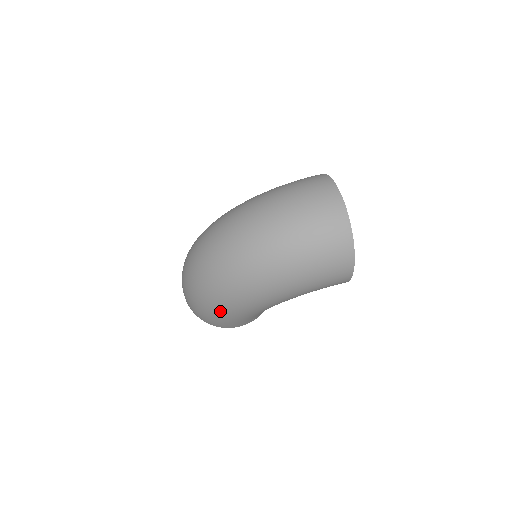
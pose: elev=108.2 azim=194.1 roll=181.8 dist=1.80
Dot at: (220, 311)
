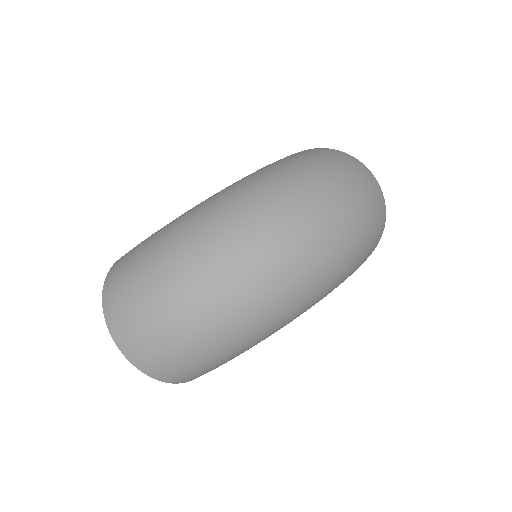
Dot at: (243, 344)
